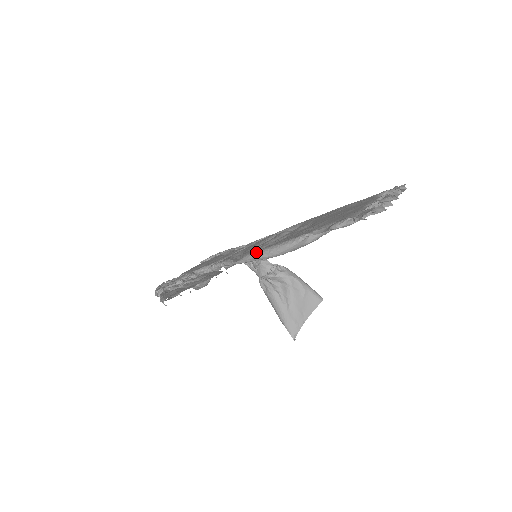
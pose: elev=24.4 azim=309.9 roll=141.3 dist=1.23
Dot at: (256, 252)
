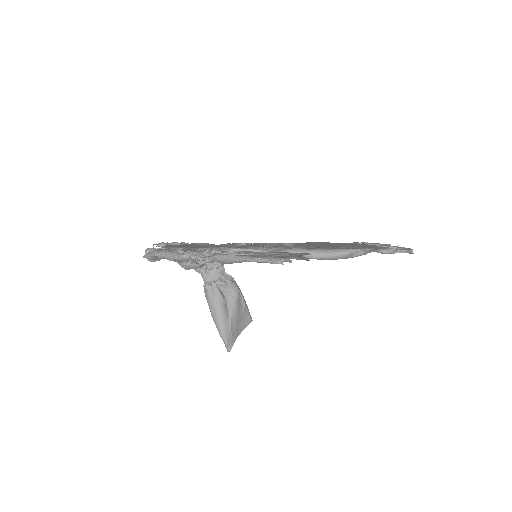
Dot at: (303, 249)
